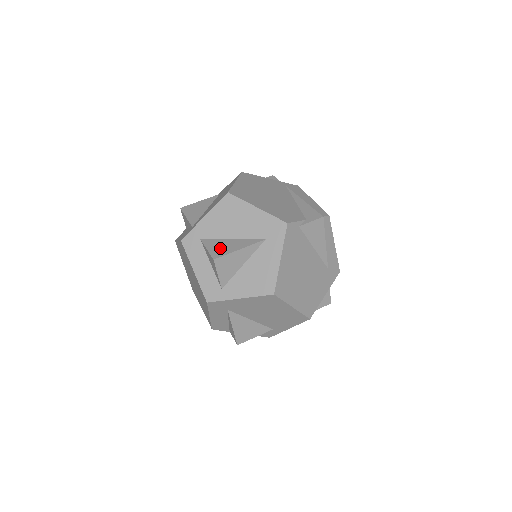
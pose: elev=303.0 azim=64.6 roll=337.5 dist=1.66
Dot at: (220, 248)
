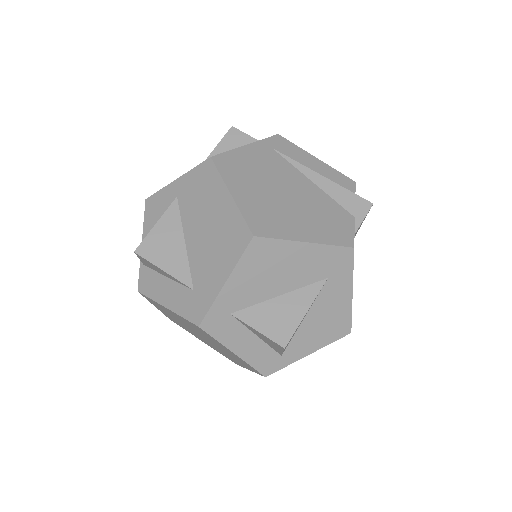
Dot at: (276, 321)
